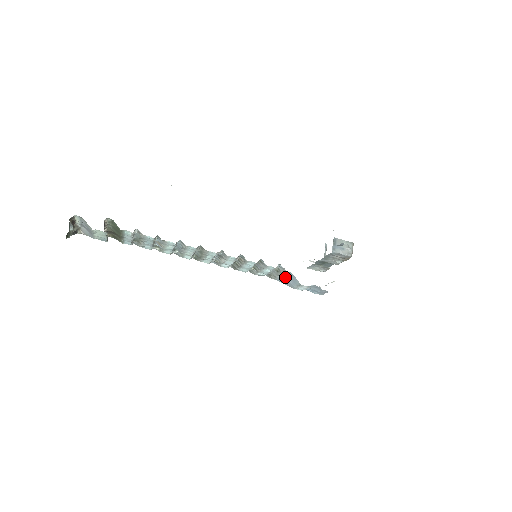
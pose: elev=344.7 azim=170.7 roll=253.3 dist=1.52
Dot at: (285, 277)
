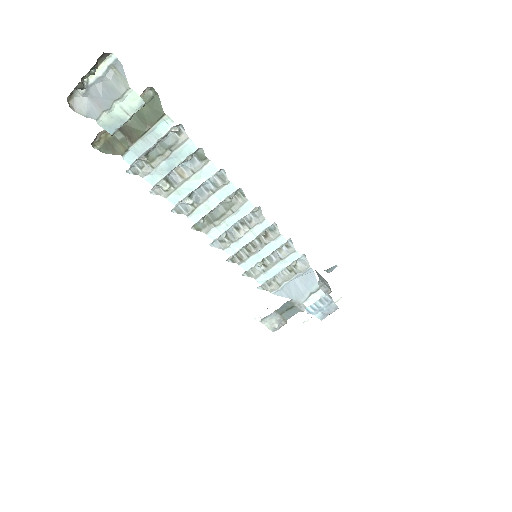
Dot at: (295, 282)
